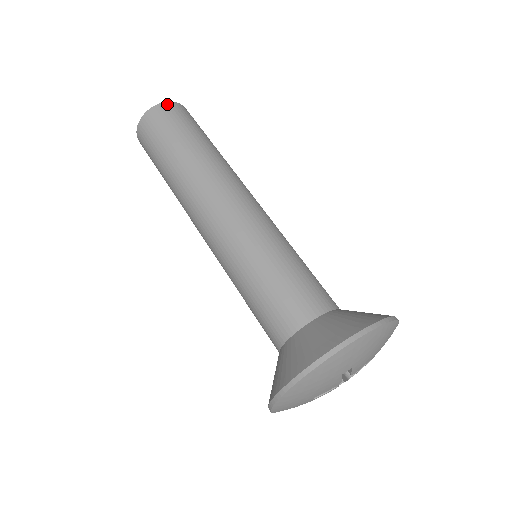
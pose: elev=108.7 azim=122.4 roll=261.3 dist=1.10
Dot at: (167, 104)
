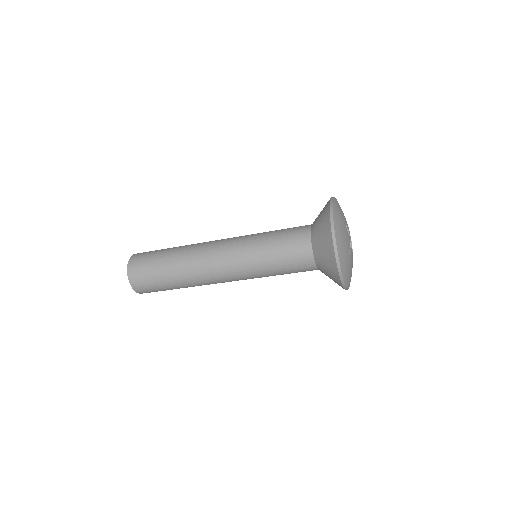
Dot at: (136, 254)
